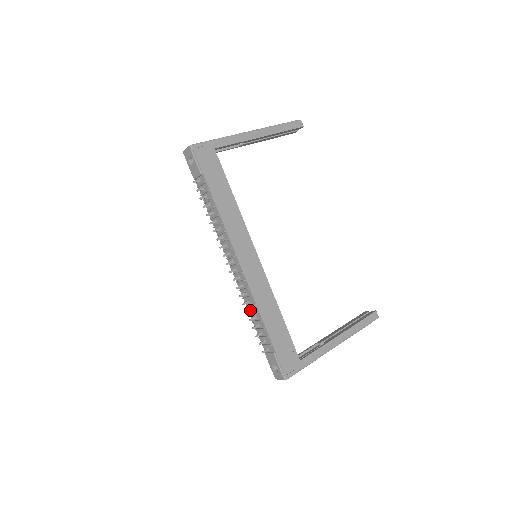
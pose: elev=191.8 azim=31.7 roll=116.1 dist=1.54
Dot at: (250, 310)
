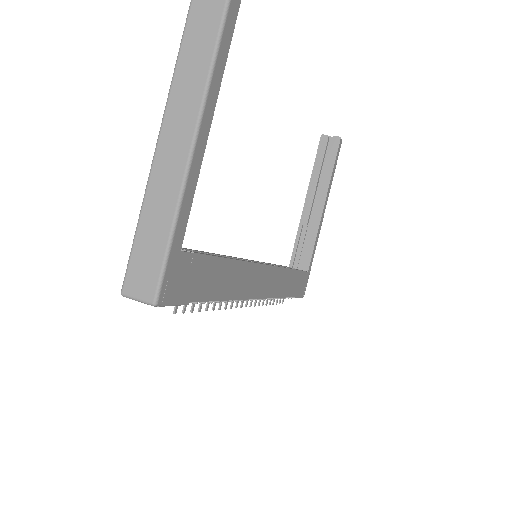
Dot at: occluded
